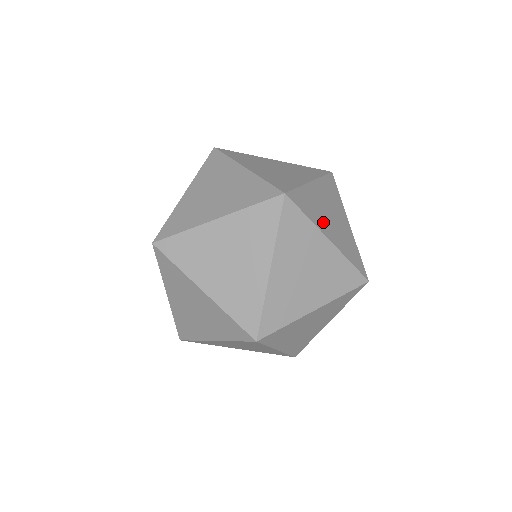
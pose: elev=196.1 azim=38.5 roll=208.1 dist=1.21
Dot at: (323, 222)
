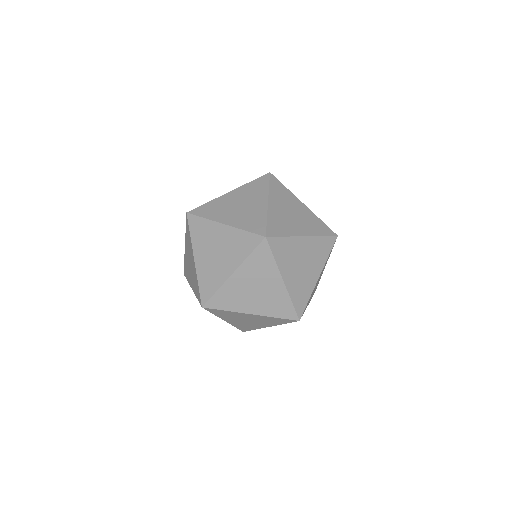
Dot at: occluded
